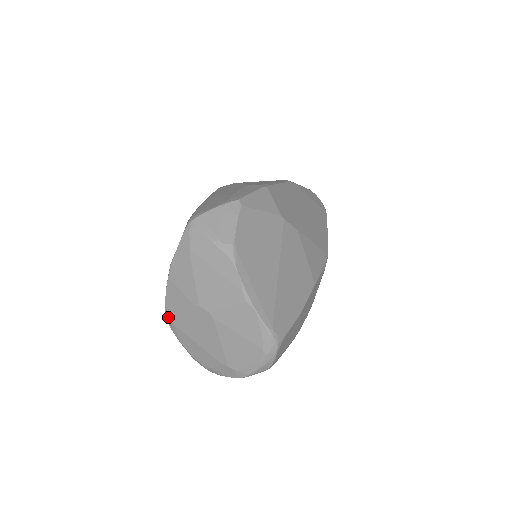
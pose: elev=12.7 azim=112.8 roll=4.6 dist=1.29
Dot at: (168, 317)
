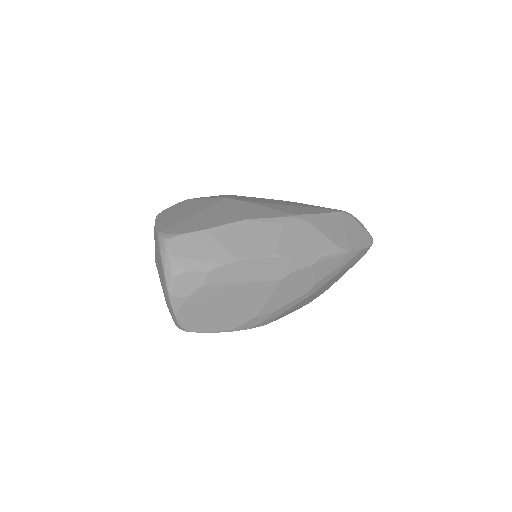
Dot at: occluded
